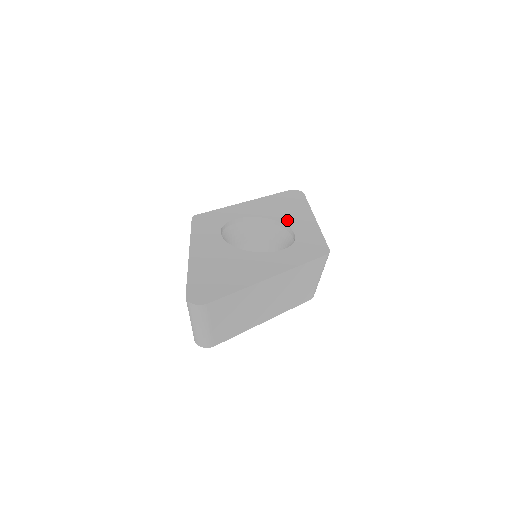
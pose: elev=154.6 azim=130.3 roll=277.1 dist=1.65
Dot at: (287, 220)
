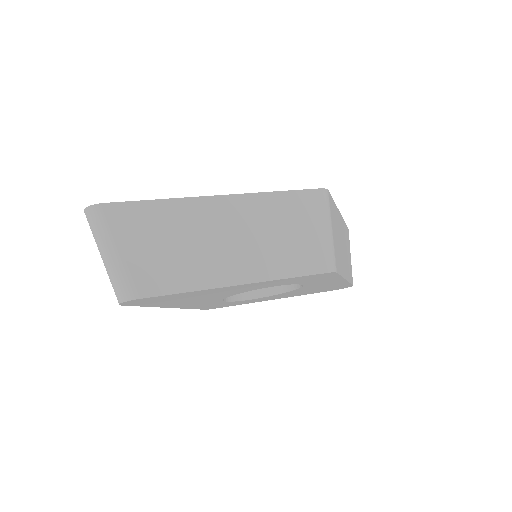
Dot at: occluded
